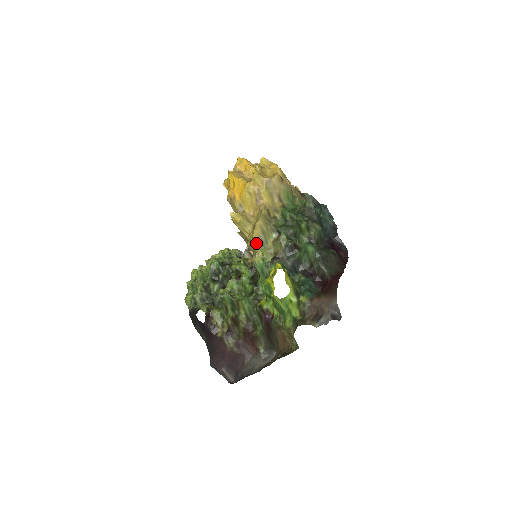
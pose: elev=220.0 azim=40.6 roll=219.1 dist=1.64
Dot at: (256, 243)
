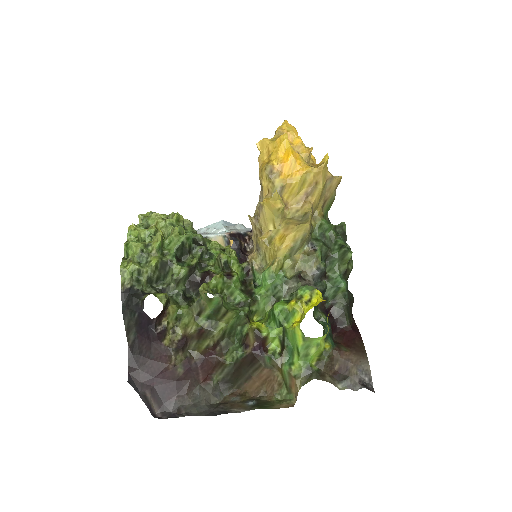
Dot at: (285, 247)
